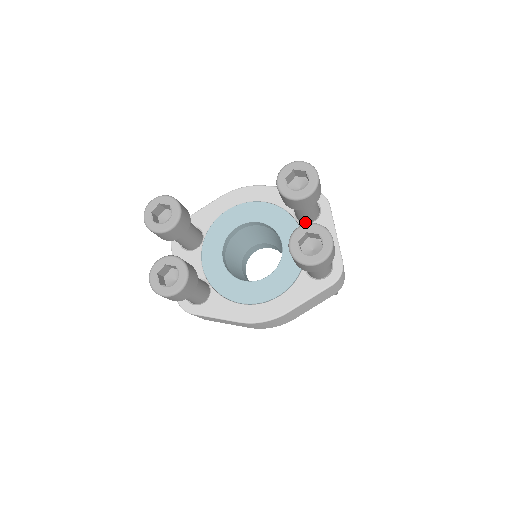
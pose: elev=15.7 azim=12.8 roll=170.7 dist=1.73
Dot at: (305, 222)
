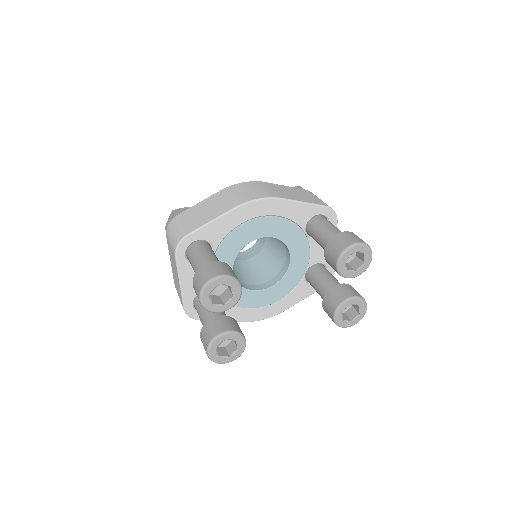
Dot at: occluded
